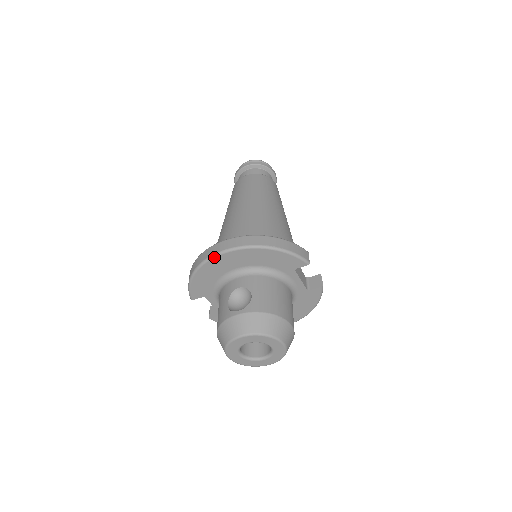
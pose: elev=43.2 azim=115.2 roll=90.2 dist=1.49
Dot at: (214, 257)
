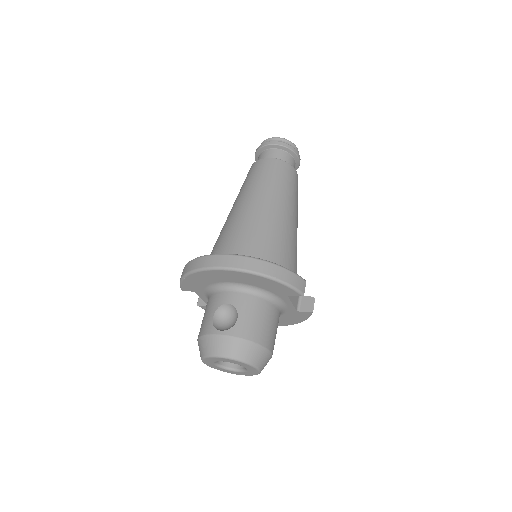
Dot at: (209, 270)
